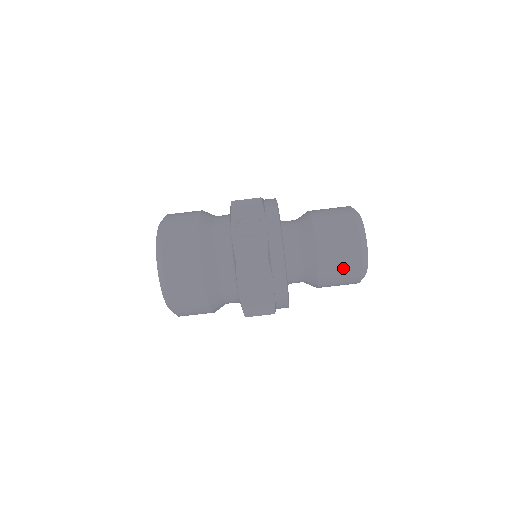
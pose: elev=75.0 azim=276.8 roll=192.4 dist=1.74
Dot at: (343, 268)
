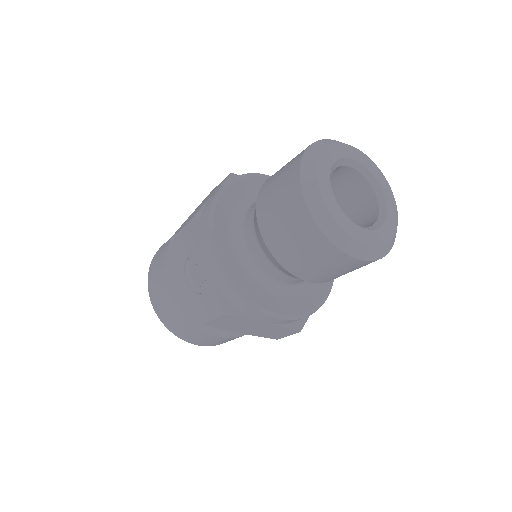
Dot at: (332, 269)
